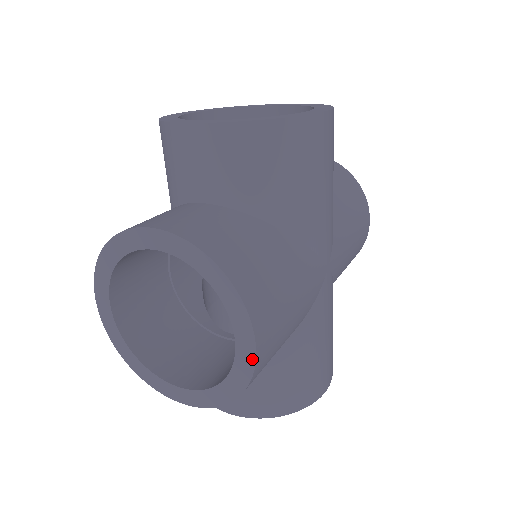
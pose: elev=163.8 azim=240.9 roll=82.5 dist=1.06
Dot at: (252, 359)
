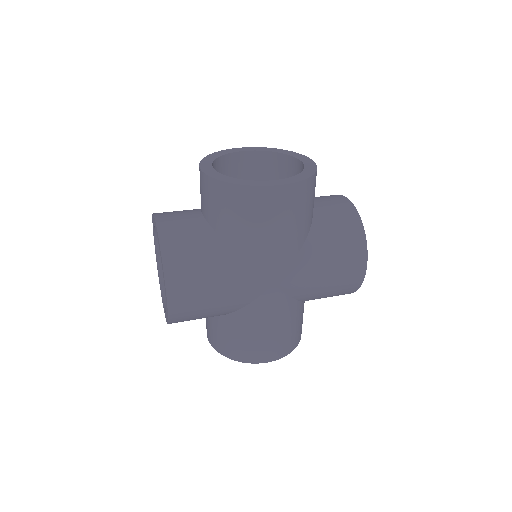
Dot at: (167, 306)
